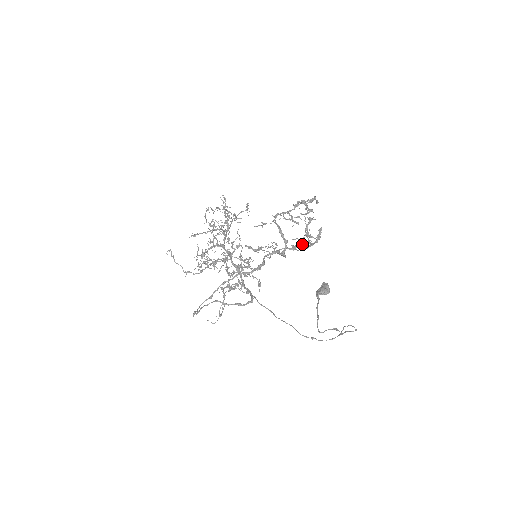
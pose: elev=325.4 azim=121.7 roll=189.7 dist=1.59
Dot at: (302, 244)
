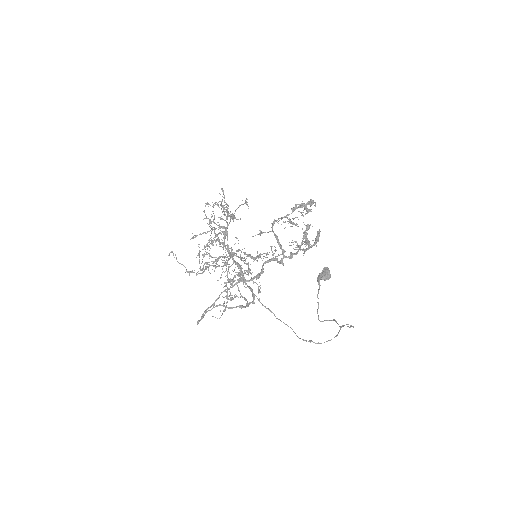
Dot at: (300, 249)
